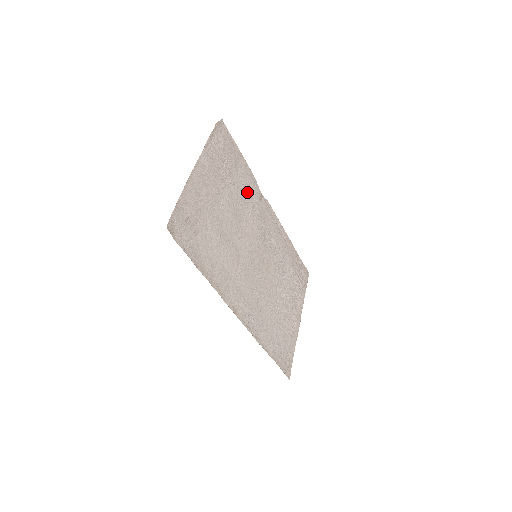
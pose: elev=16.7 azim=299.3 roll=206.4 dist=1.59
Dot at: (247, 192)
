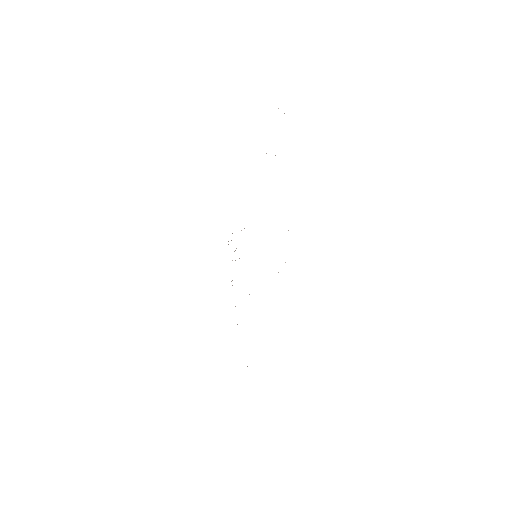
Dot at: occluded
